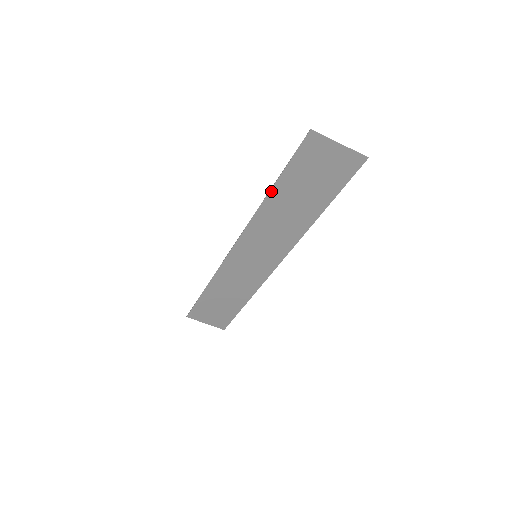
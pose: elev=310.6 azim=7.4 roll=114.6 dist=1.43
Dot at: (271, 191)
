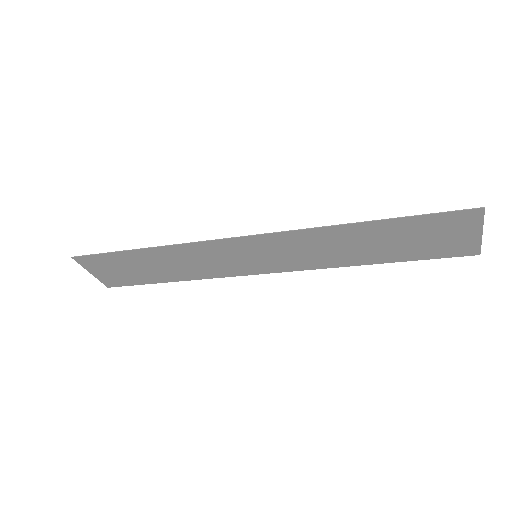
Dot at: (366, 223)
